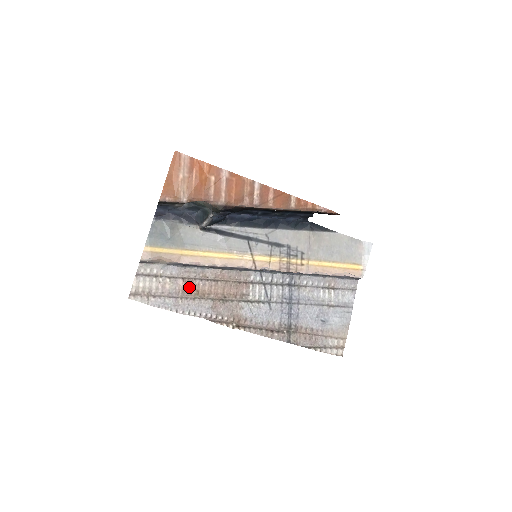
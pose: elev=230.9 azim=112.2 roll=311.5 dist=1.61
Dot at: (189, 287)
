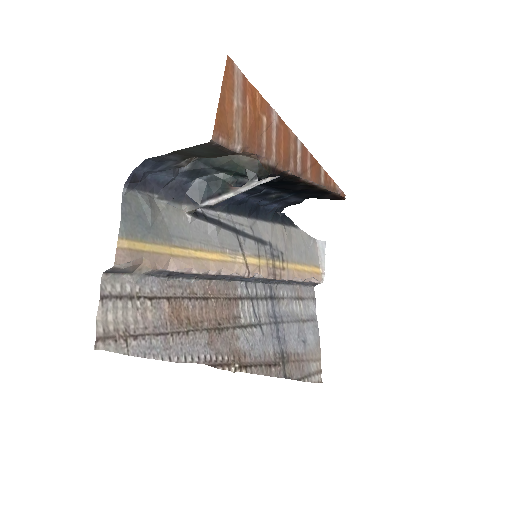
Dot at: (177, 313)
